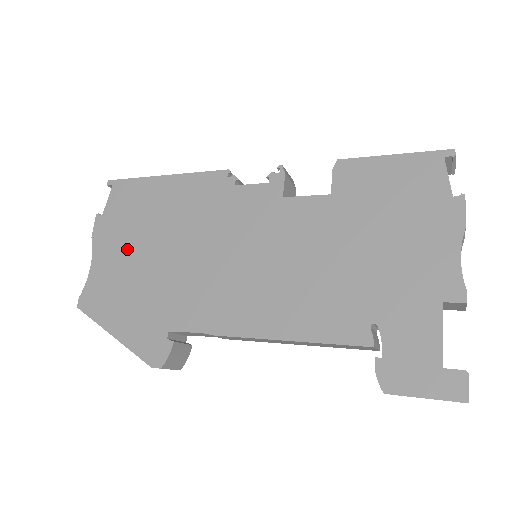
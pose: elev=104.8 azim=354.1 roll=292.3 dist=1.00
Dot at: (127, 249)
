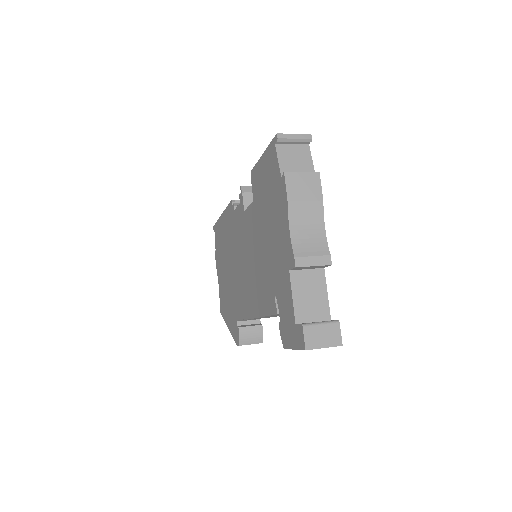
Dot at: (222, 270)
